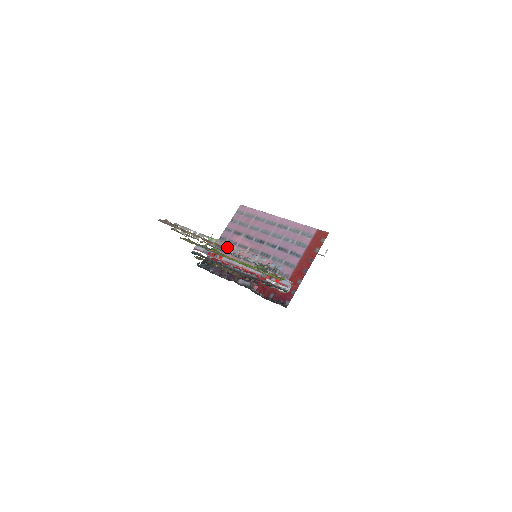
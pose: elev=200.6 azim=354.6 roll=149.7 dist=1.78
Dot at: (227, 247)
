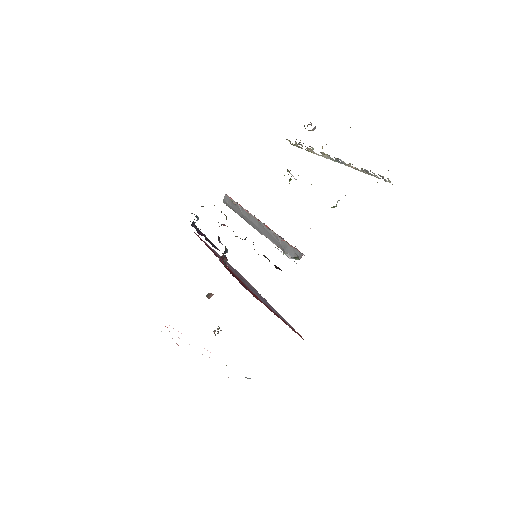
Dot at: (213, 250)
